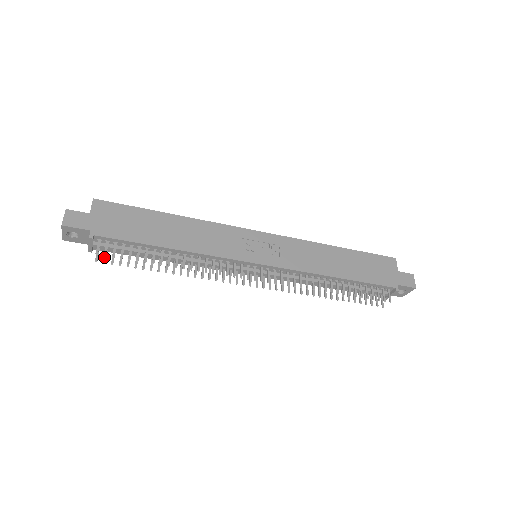
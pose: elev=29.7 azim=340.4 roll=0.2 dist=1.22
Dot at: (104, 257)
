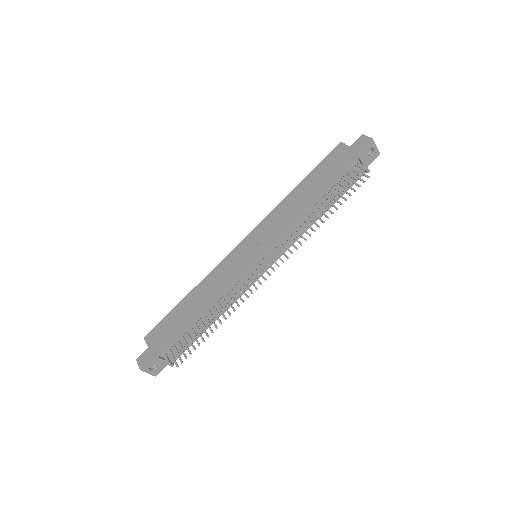
Dot at: occluded
